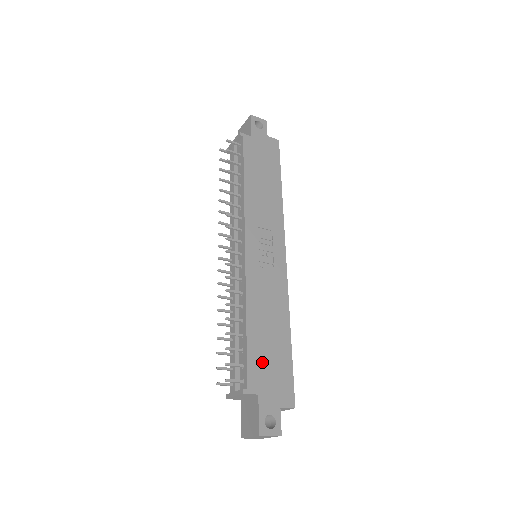
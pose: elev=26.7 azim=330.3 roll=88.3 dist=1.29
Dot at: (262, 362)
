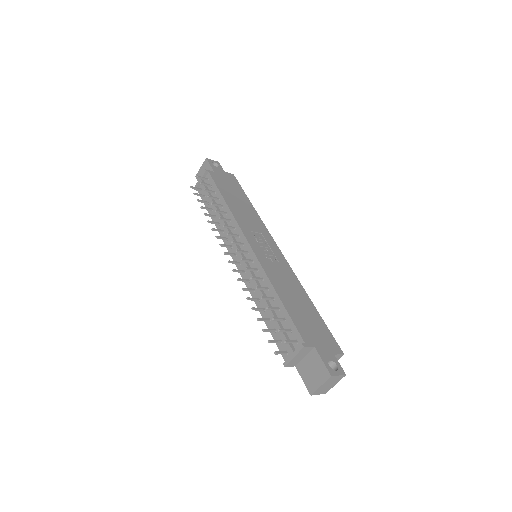
Dot at: (304, 323)
